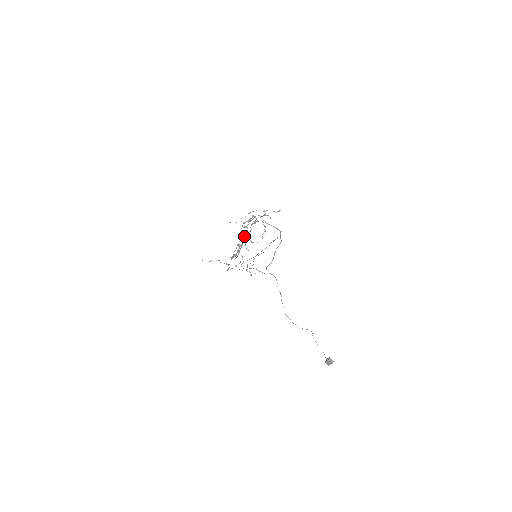
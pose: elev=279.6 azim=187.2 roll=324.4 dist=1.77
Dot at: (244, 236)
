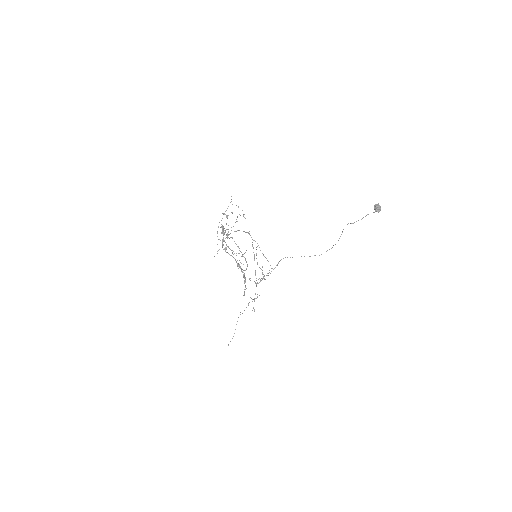
Dot at: occluded
